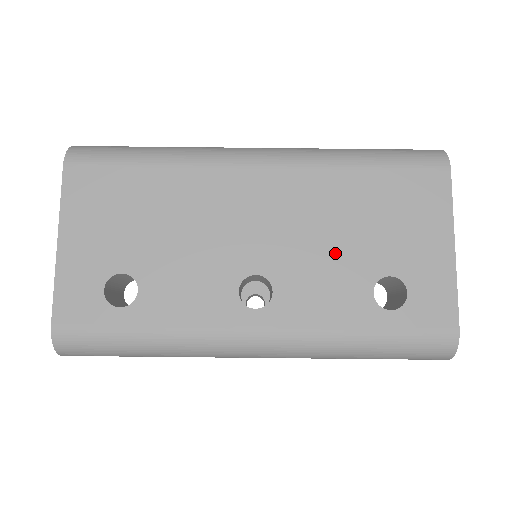
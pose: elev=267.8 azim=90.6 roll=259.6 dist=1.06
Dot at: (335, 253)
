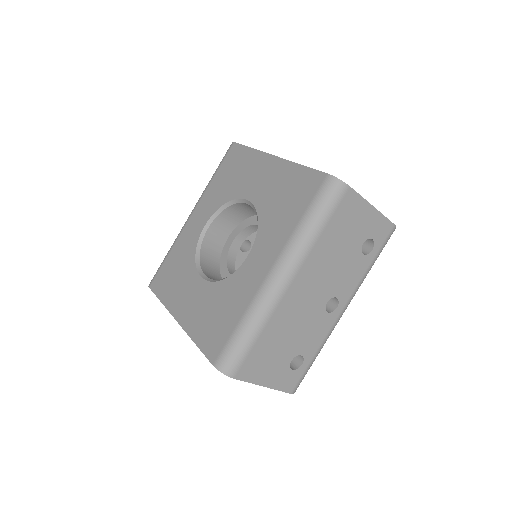
Dot at: (342, 263)
